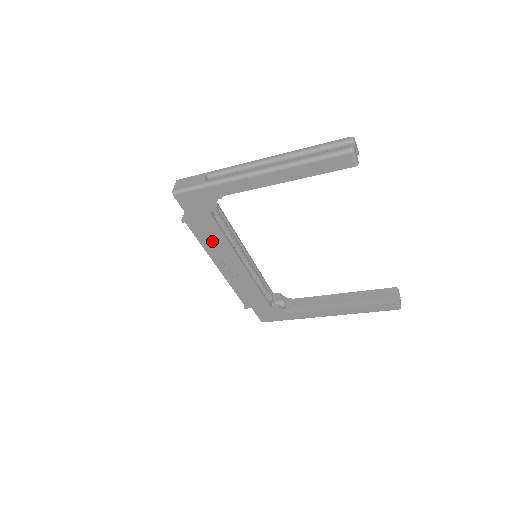
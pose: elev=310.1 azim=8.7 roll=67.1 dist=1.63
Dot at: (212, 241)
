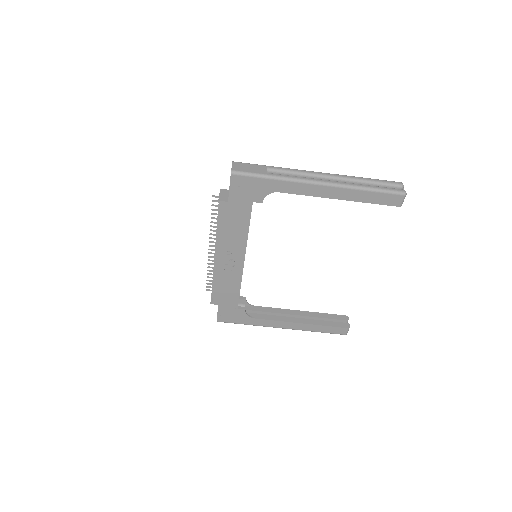
Dot at: (232, 229)
